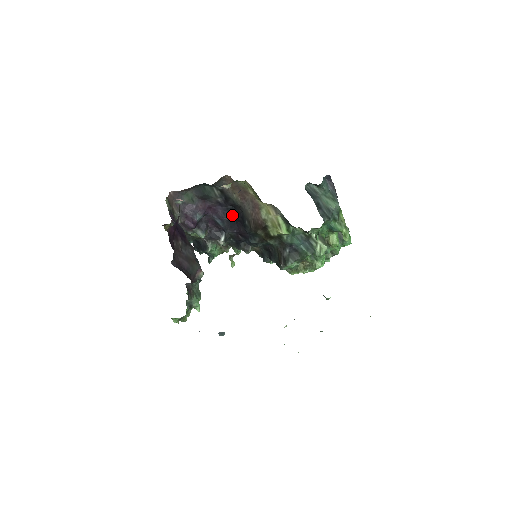
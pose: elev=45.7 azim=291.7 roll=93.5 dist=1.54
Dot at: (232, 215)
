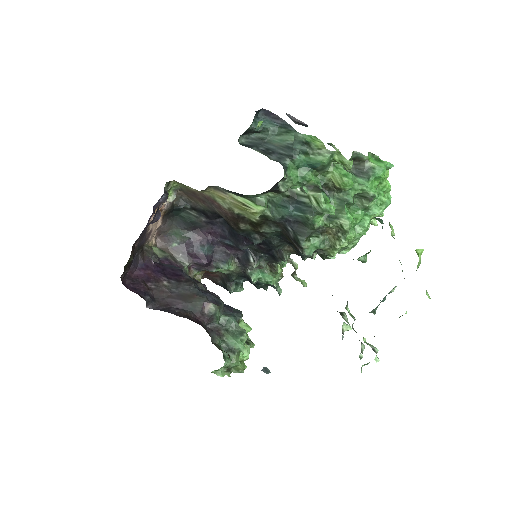
Dot at: (230, 227)
